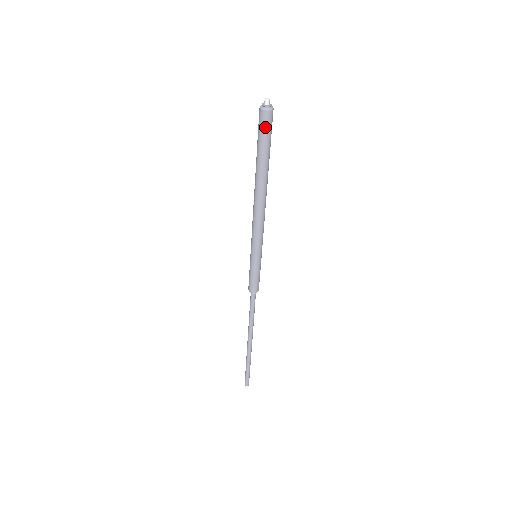
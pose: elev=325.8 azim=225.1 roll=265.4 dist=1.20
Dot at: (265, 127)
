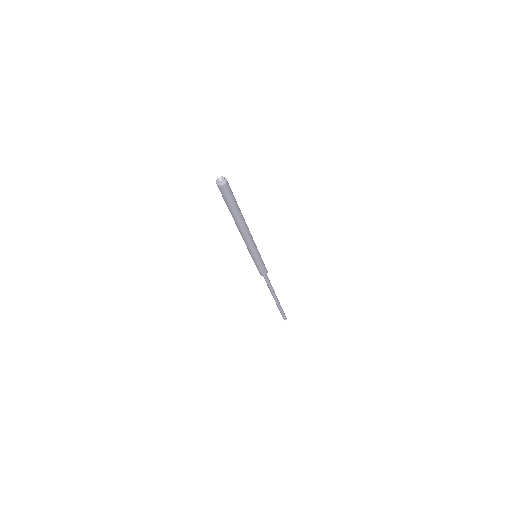
Dot at: (228, 192)
